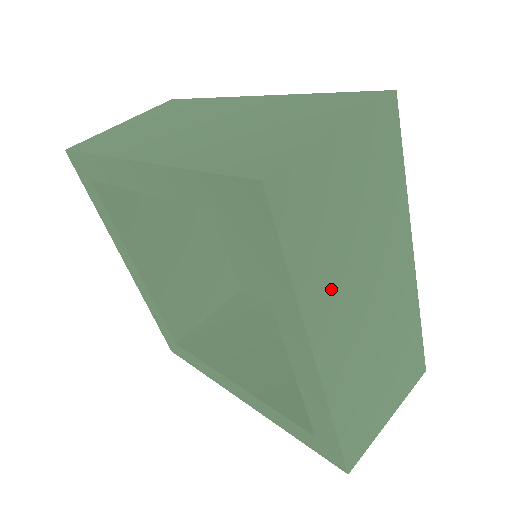
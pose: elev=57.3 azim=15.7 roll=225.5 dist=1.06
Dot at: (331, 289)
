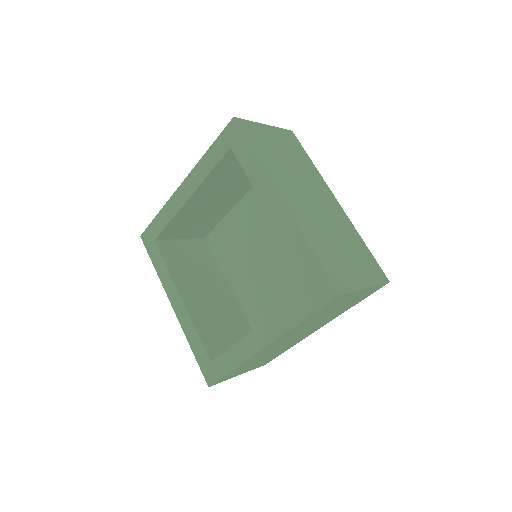
Dot at: (300, 328)
